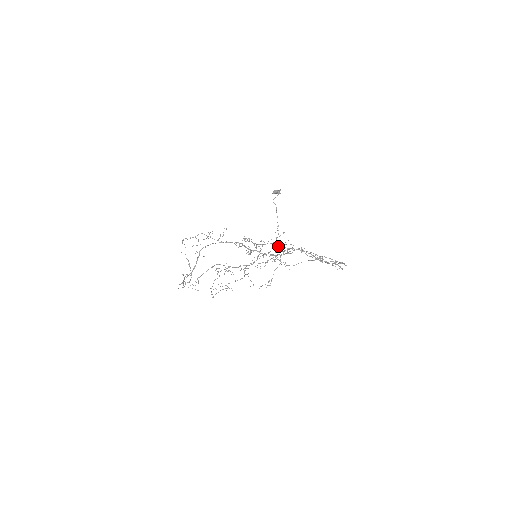
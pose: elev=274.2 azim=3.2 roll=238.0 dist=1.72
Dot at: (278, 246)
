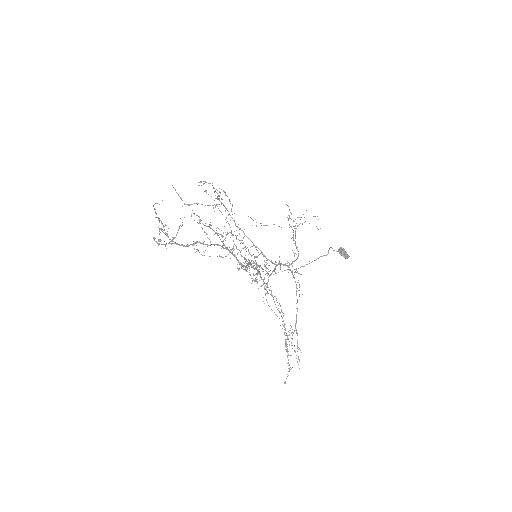
Dot at: (273, 299)
